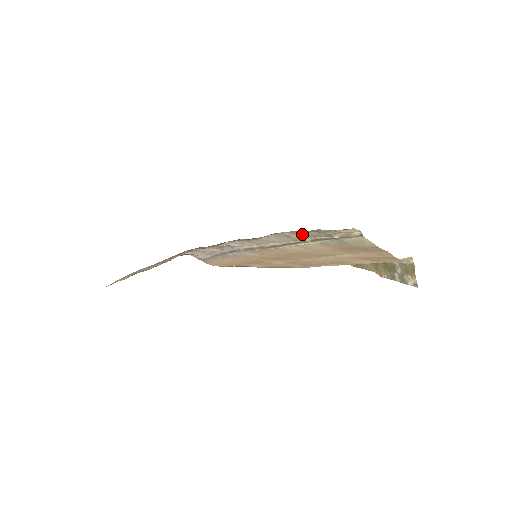
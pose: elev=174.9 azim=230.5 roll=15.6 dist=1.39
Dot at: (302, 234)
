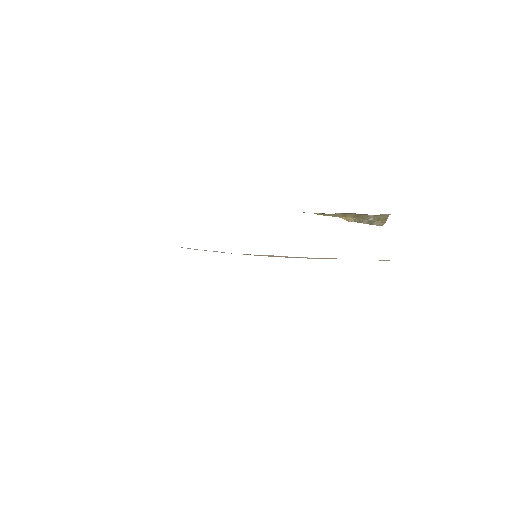
Dot at: occluded
